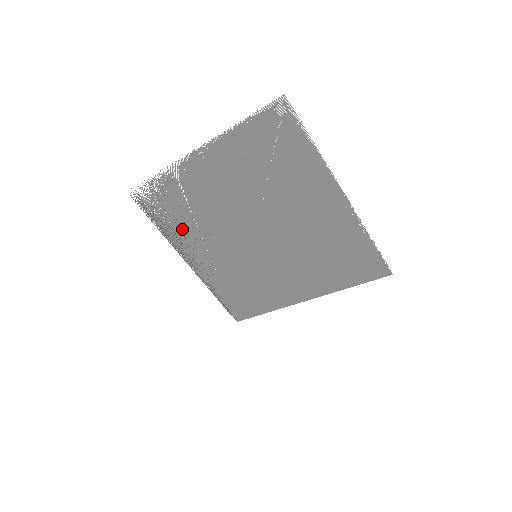
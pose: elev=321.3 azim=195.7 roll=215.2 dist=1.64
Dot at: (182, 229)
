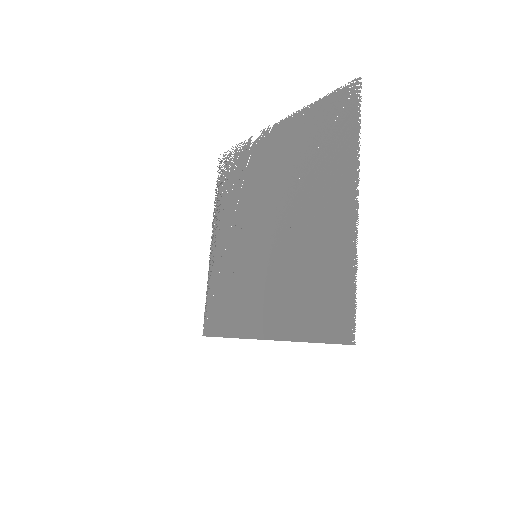
Dot at: (228, 203)
